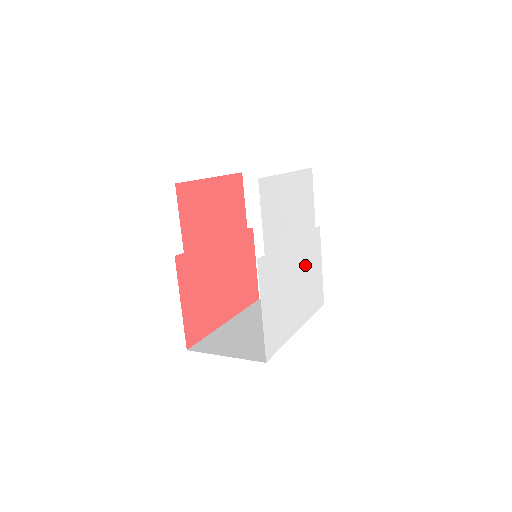
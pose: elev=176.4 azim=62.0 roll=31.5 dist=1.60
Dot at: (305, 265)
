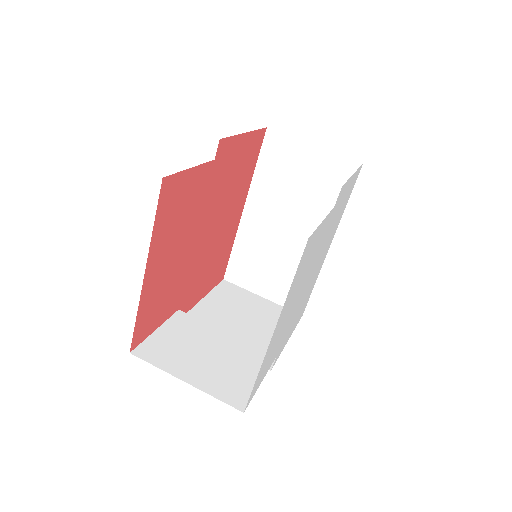
Dot at: (325, 240)
